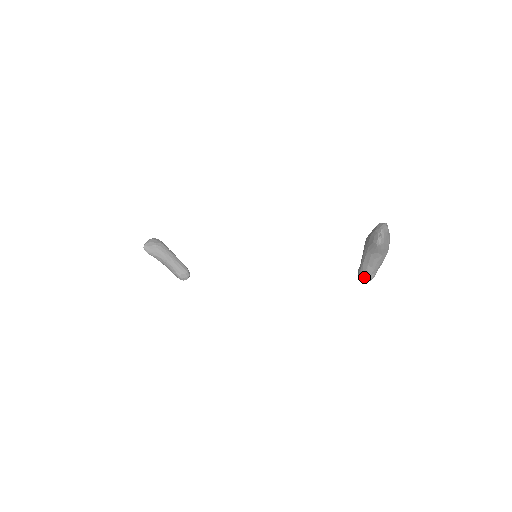
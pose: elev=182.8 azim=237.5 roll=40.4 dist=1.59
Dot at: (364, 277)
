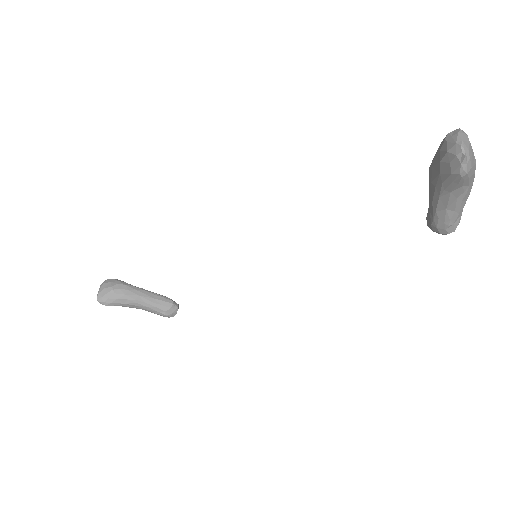
Dot at: (444, 229)
